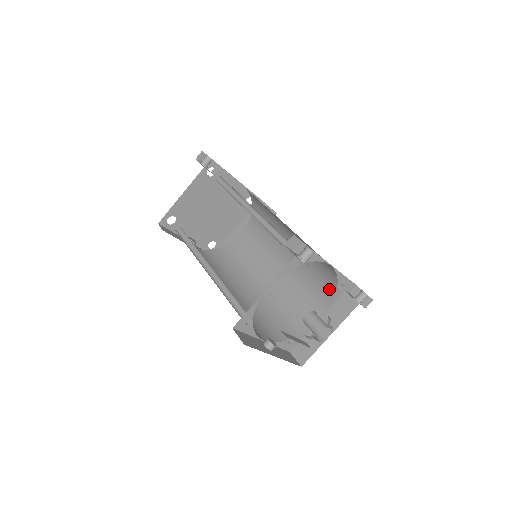
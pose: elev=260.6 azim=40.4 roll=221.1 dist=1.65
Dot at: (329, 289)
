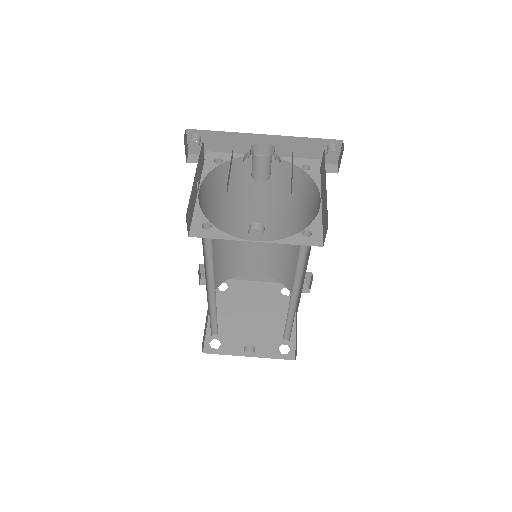
Dot at: (307, 183)
